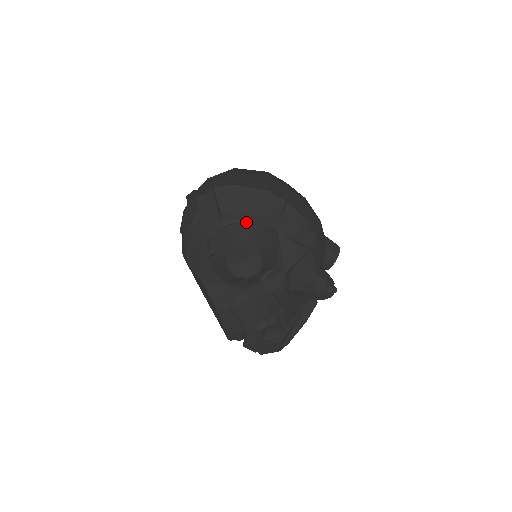
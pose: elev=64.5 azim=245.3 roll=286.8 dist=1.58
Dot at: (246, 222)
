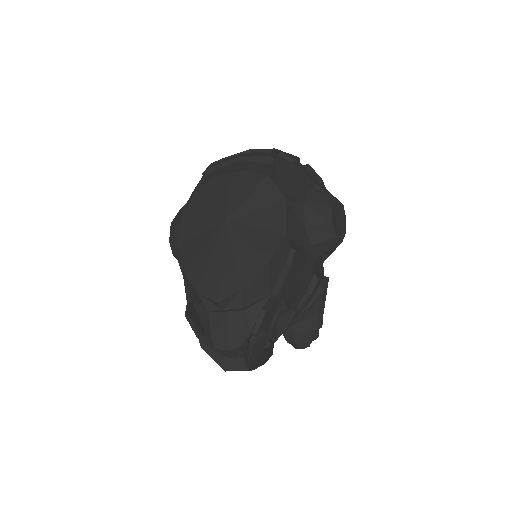
Dot at: occluded
